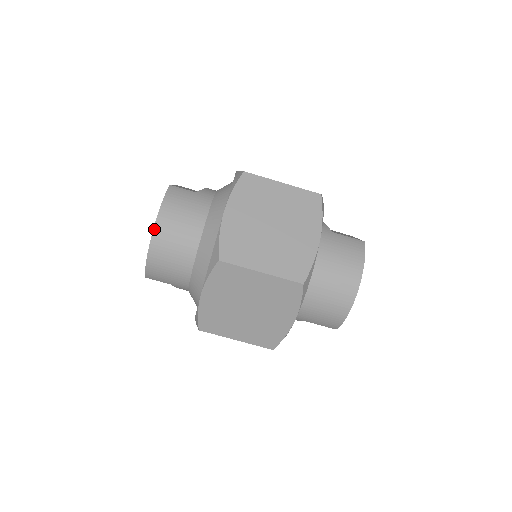
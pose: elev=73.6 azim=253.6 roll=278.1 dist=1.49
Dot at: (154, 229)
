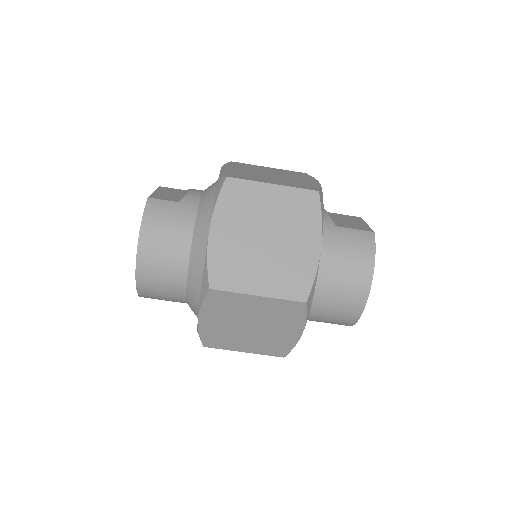
Dot at: (137, 254)
